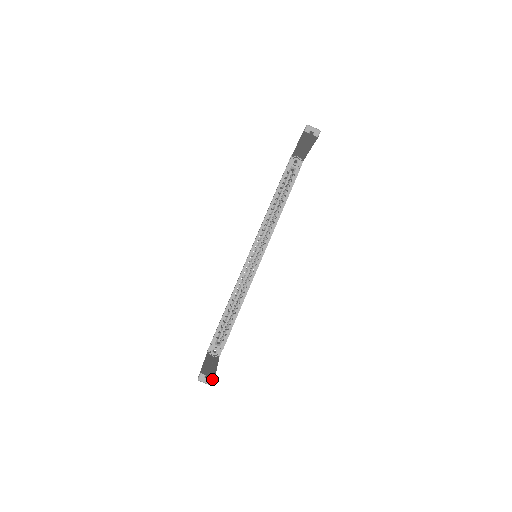
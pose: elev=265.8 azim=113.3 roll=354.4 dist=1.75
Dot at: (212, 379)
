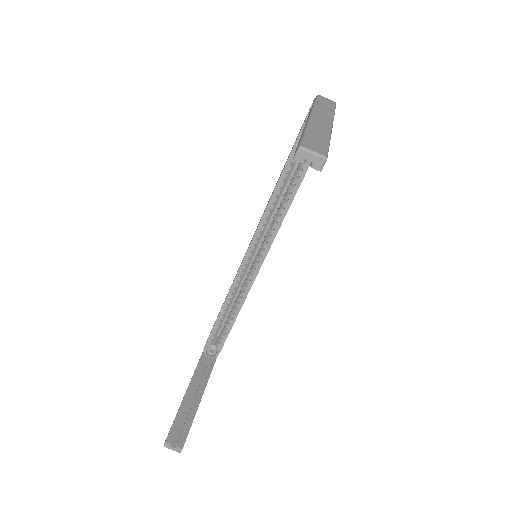
Dot at: (179, 448)
